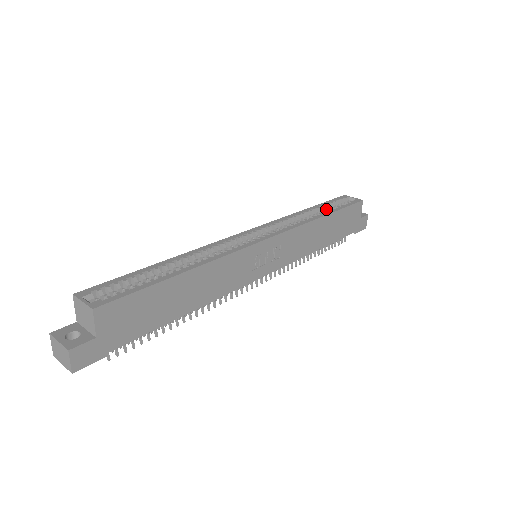
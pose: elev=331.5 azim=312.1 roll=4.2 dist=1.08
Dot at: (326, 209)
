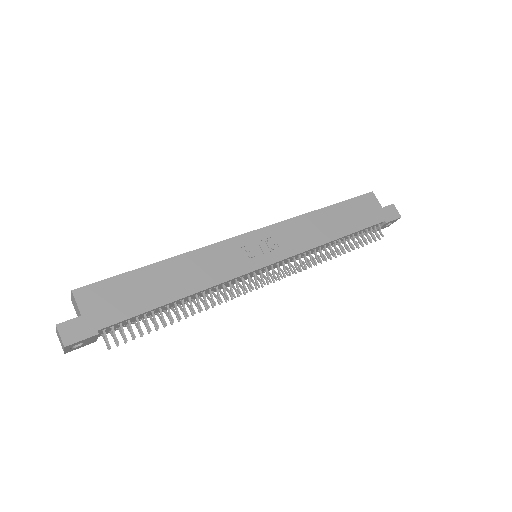
Dot at: occluded
